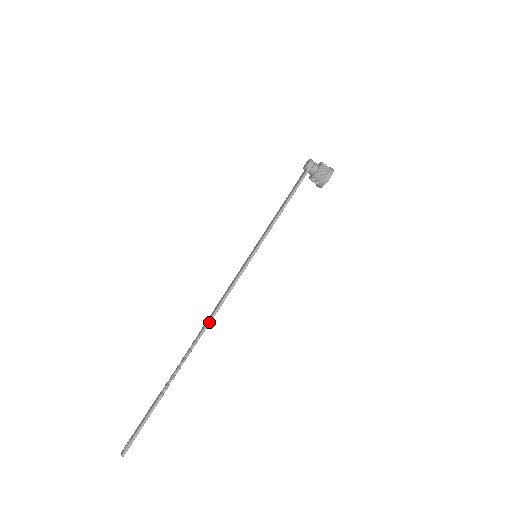
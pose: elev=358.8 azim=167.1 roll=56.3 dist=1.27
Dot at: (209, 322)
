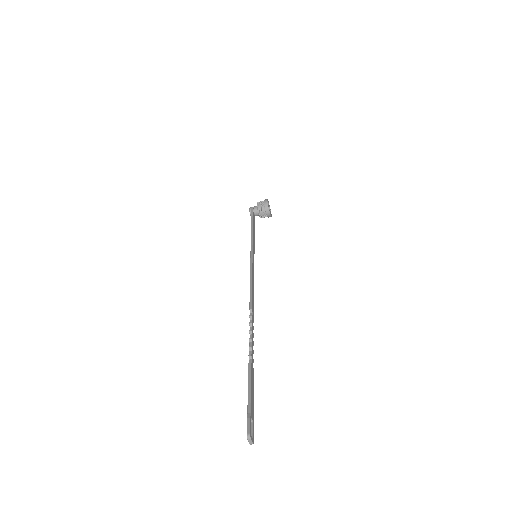
Dot at: (250, 299)
